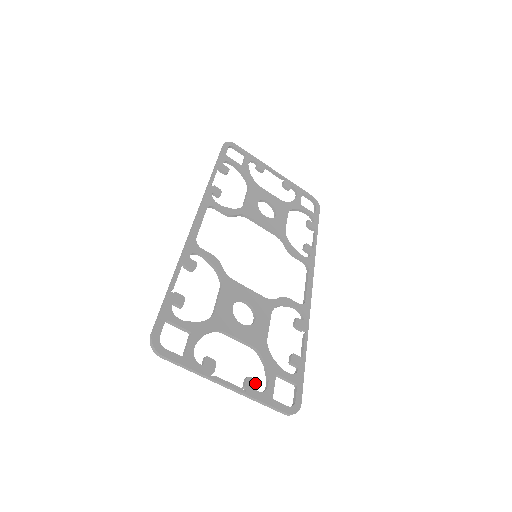
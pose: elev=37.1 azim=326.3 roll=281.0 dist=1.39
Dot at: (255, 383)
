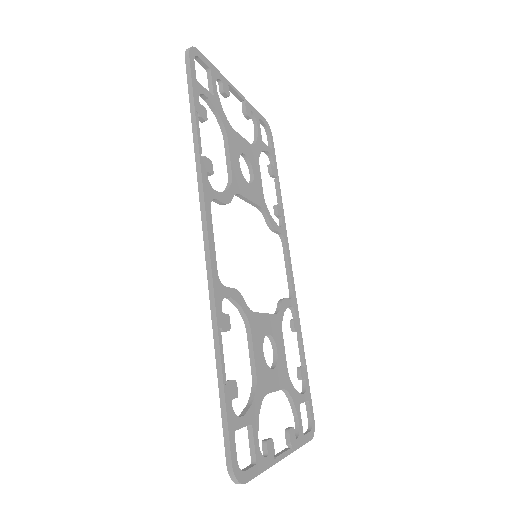
Dot at: (294, 431)
